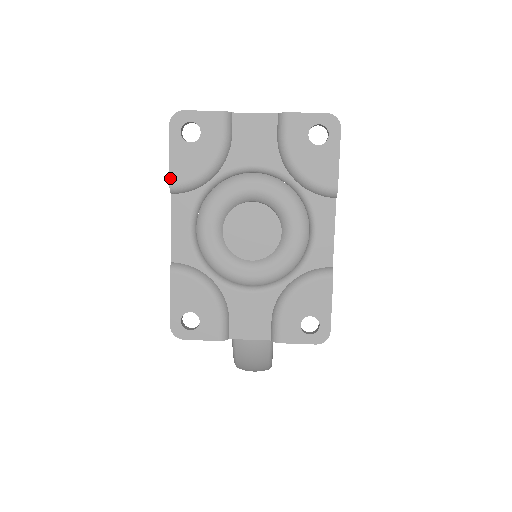
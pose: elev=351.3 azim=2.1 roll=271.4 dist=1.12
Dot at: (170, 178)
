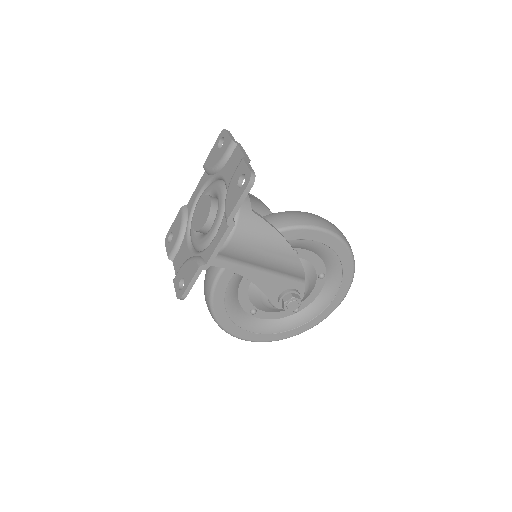
Dot at: (205, 161)
